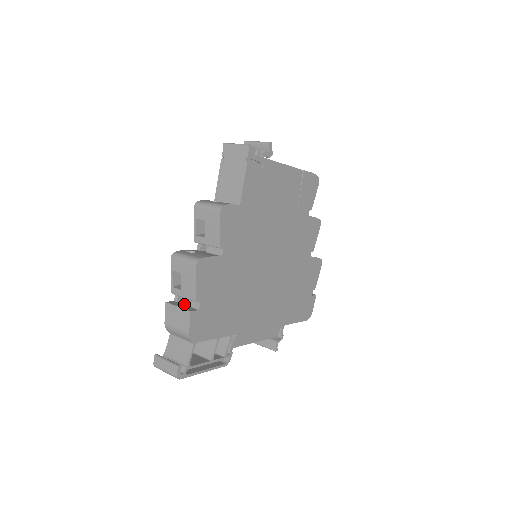
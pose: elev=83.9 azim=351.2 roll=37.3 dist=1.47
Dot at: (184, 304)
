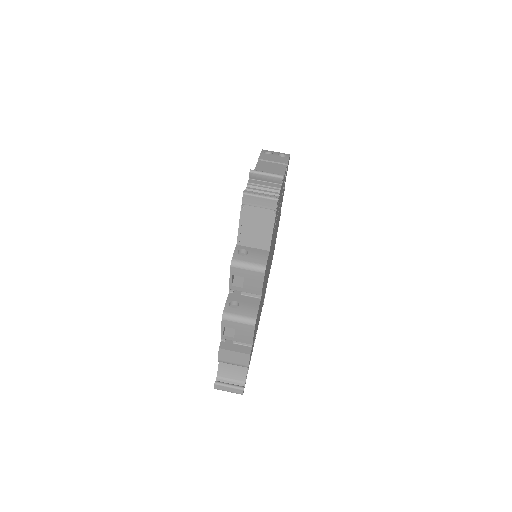
Dot at: (234, 343)
